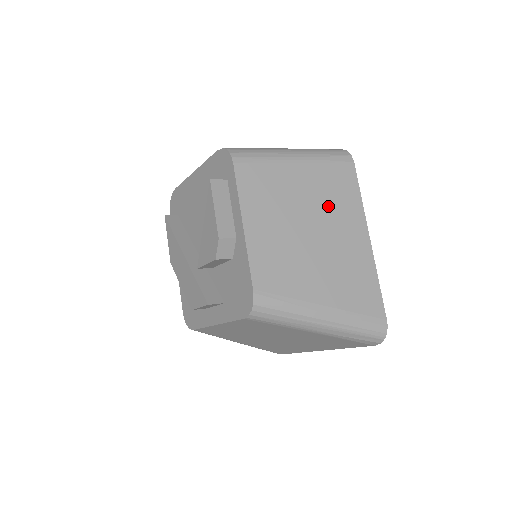
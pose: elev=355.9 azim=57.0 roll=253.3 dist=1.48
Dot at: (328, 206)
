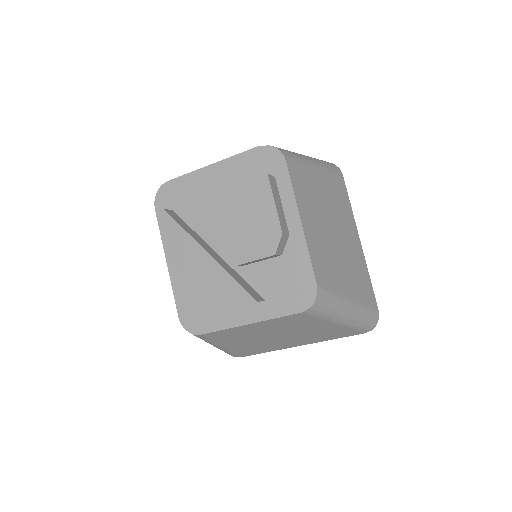
Dot at: (338, 211)
